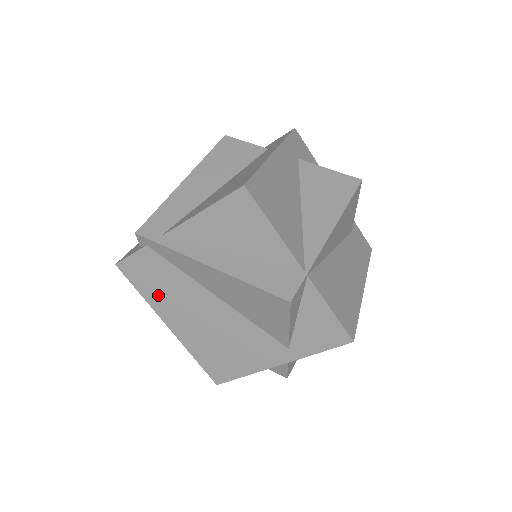
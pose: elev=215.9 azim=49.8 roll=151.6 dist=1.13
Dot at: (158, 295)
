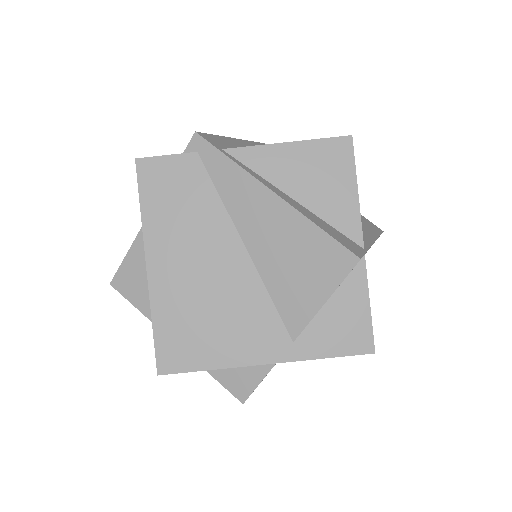
Dot at: (165, 217)
